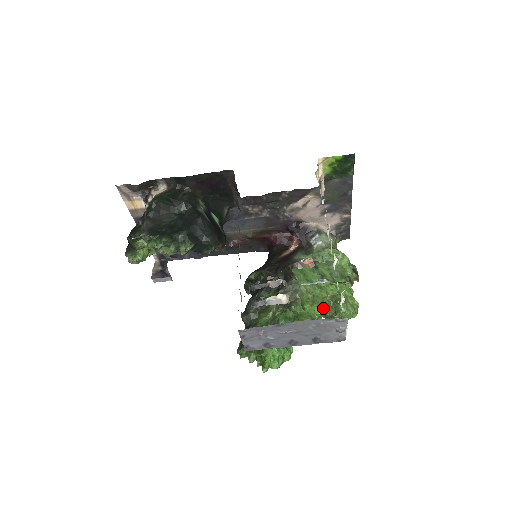
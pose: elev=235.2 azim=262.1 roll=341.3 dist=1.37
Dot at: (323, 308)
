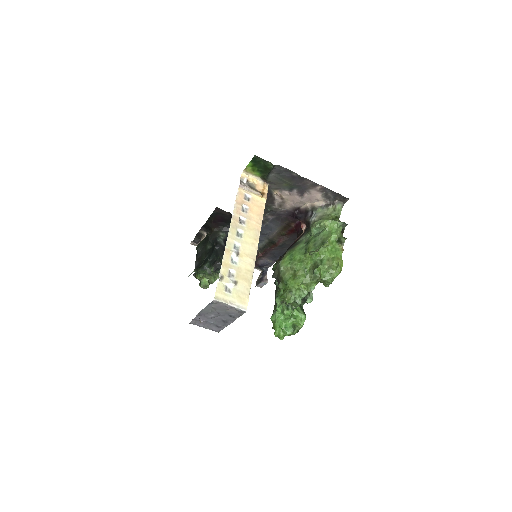
Dot at: (306, 278)
